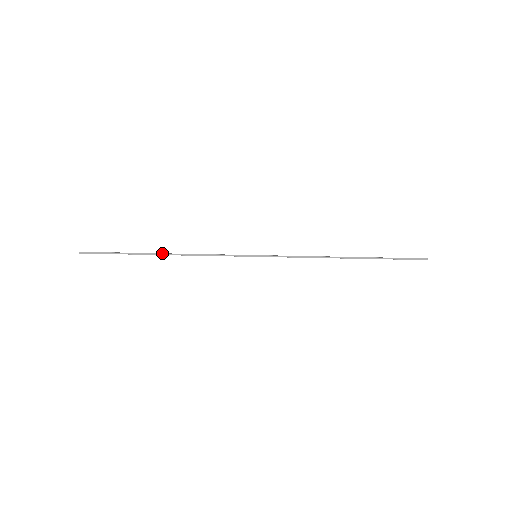
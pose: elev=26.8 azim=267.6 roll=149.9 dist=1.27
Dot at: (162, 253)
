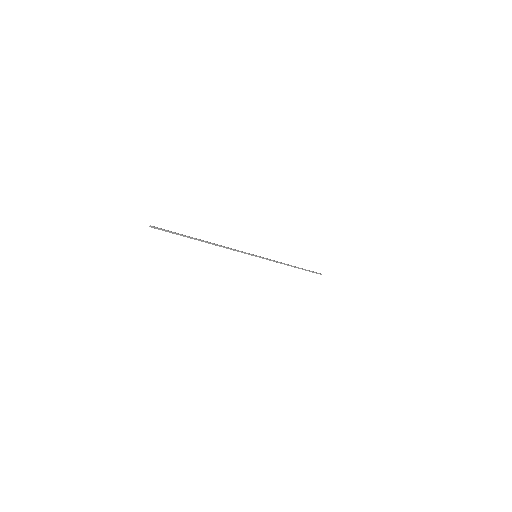
Dot at: (207, 241)
